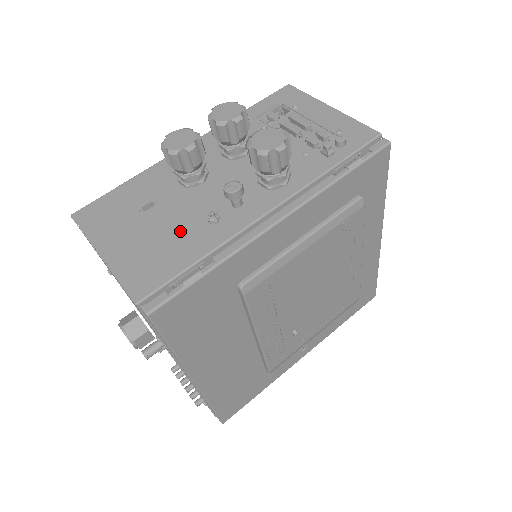
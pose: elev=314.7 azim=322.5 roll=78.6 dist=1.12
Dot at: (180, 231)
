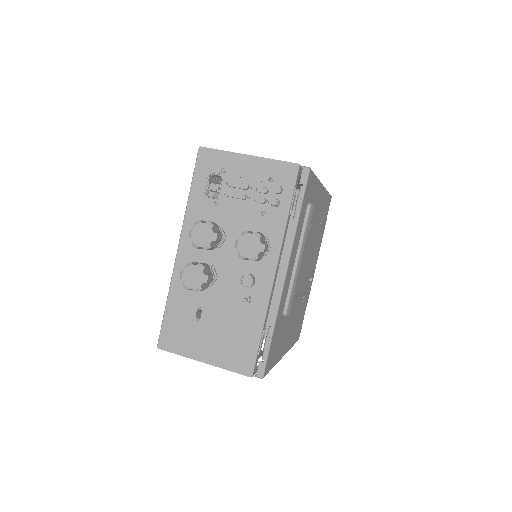
Dot at: (234, 319)
